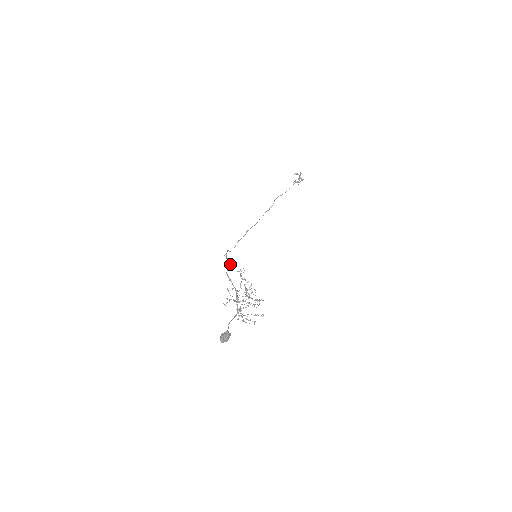
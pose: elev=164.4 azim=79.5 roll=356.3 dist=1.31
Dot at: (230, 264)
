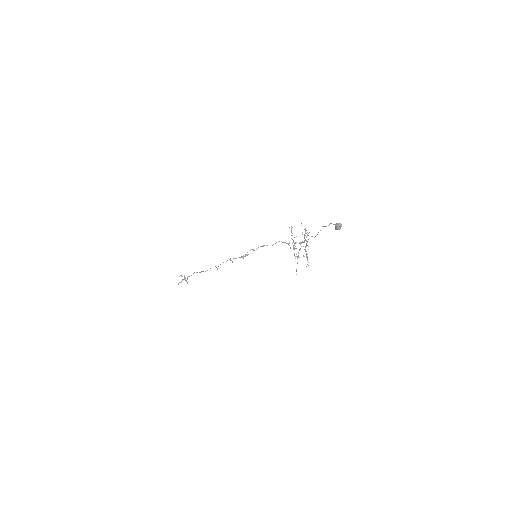
Dot at: (246, 255)
